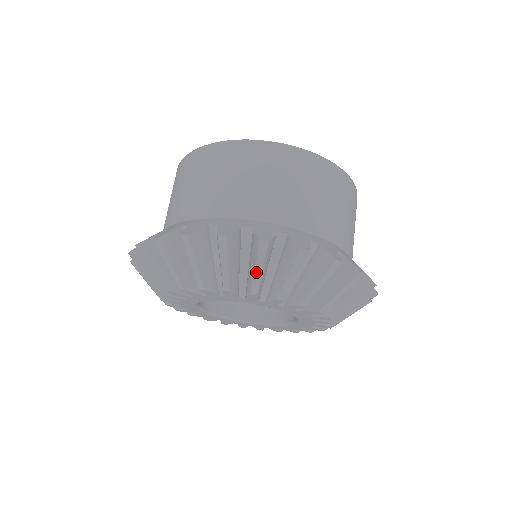
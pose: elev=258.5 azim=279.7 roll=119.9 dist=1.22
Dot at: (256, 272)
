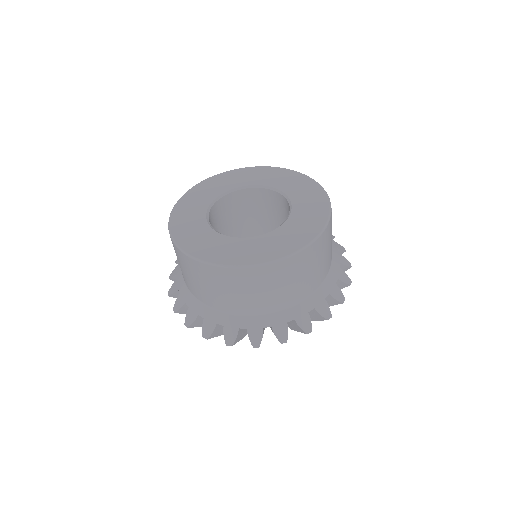
Dot at: occluded
